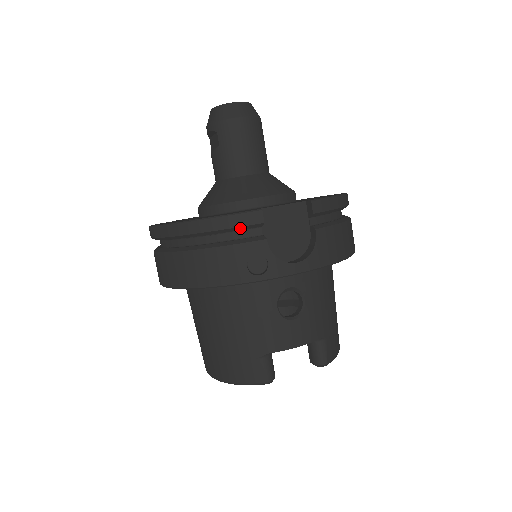
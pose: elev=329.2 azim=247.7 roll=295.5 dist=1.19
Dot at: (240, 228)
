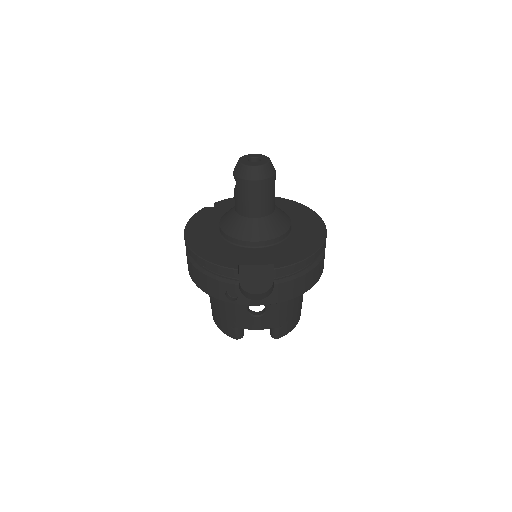
Dot at: occluded
